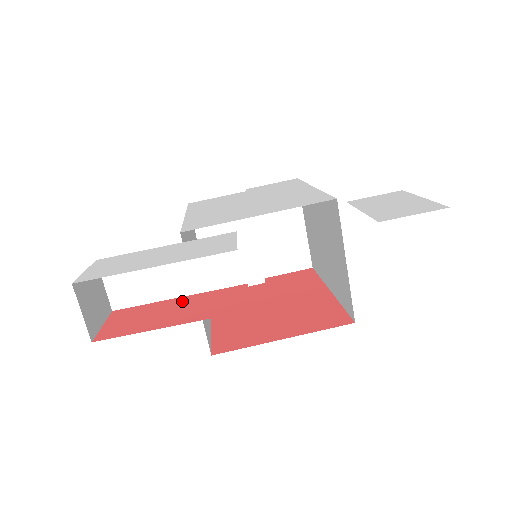
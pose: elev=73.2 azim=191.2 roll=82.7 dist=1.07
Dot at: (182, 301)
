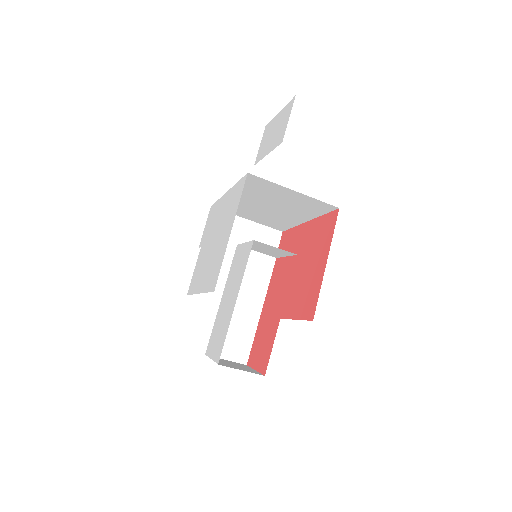
Dot at: (266, 308)
